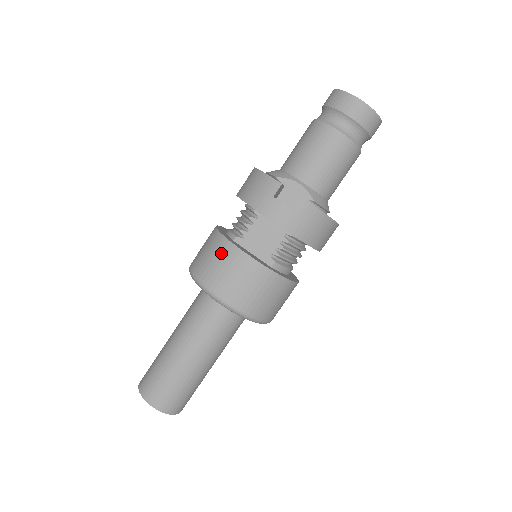
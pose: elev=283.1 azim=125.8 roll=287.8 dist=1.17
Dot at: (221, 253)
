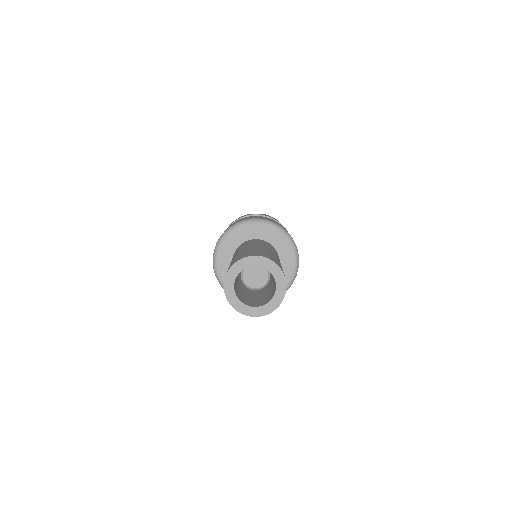
Dot at: (238, 220)
